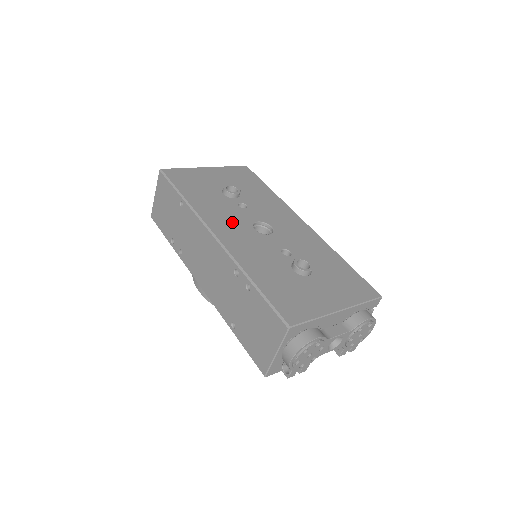
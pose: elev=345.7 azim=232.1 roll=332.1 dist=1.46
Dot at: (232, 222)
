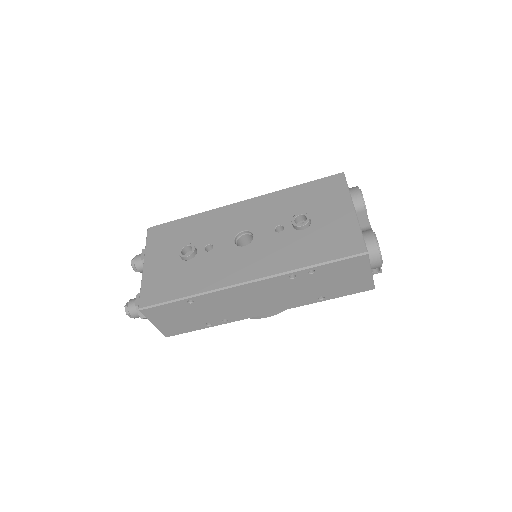
Dot at: (231, 263)
